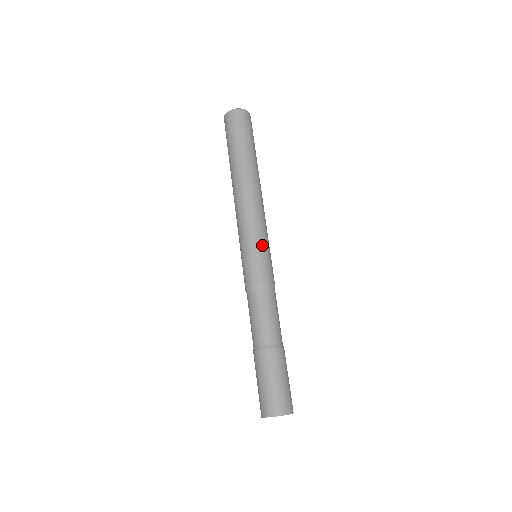
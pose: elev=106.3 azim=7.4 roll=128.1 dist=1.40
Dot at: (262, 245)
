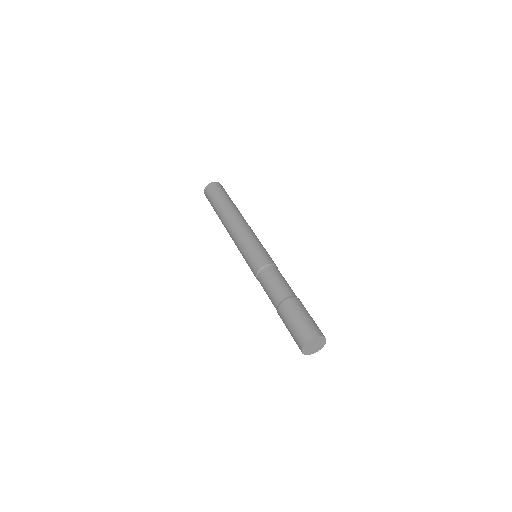
Dot at: (262, 245)
